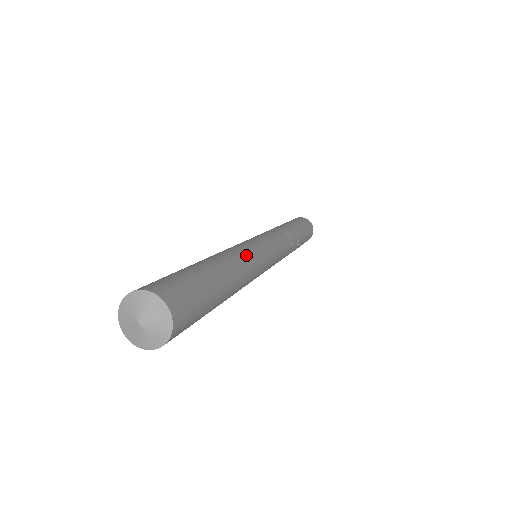
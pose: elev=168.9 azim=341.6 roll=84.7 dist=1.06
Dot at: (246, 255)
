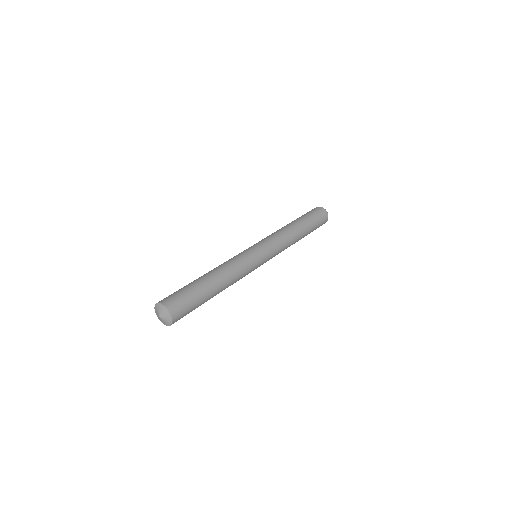
Dot at: (239, 276)
